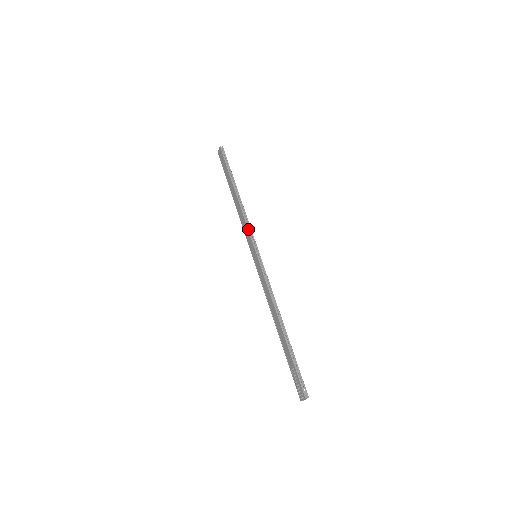
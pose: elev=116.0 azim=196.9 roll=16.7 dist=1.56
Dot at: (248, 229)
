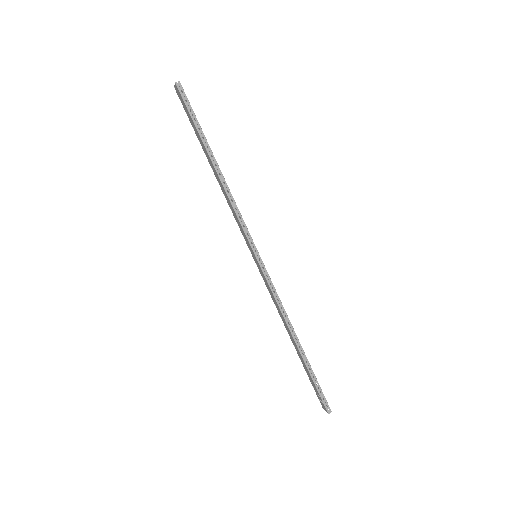
Dot at: (241, 224)
